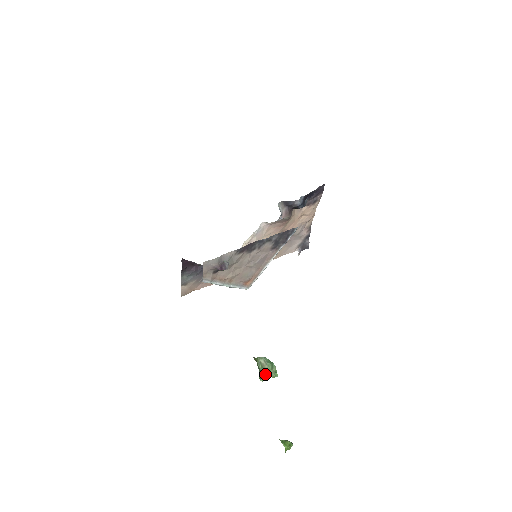
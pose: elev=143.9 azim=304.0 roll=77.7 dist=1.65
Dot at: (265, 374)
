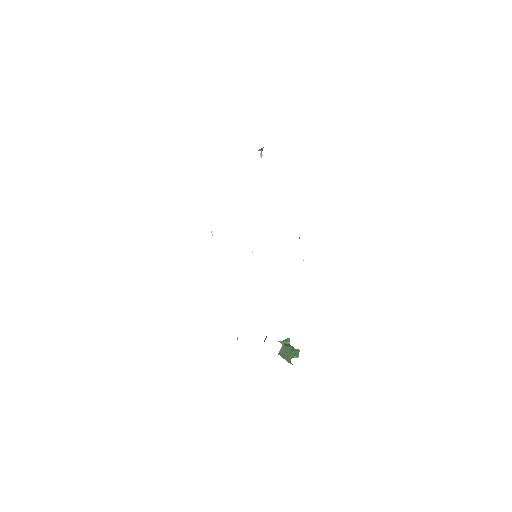
Dot at: occluded
